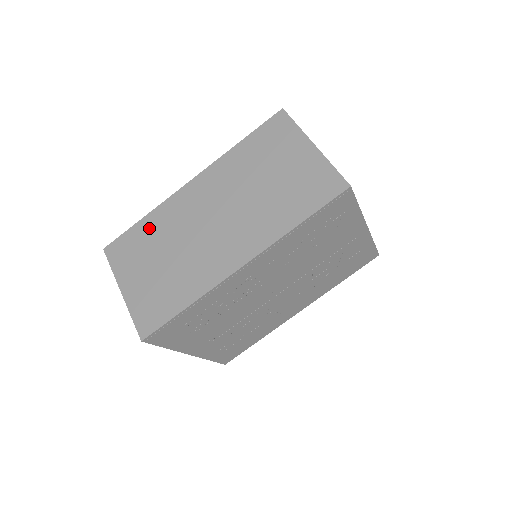
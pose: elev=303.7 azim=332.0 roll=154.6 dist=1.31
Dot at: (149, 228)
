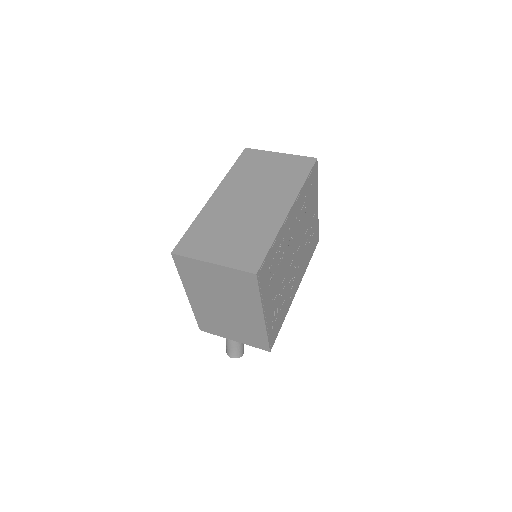
Dot at: (202, 226)
